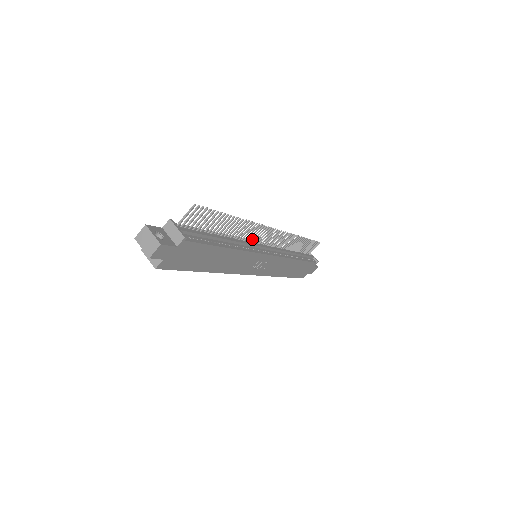
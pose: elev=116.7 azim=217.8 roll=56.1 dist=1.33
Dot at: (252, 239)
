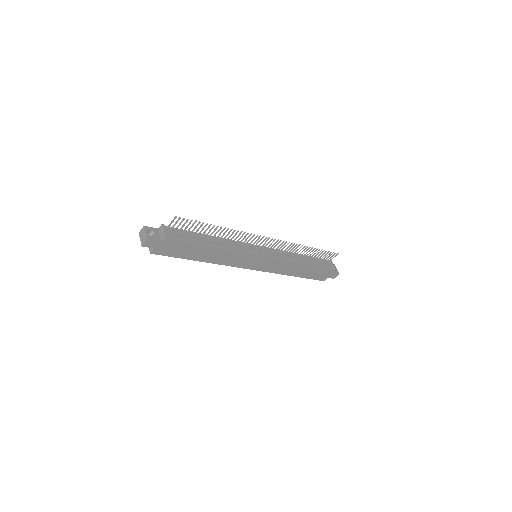
Dot at: occluded
